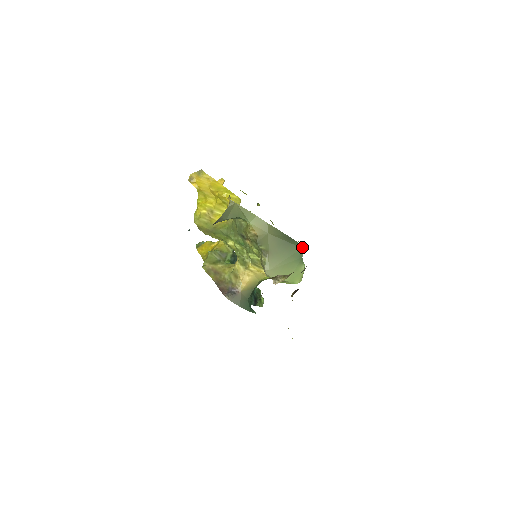
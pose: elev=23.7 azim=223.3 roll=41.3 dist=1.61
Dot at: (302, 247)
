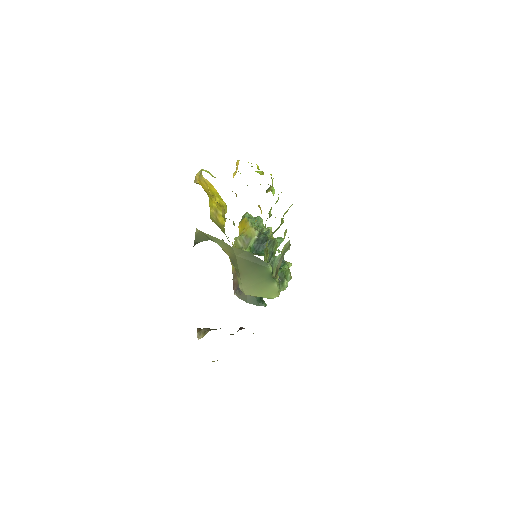
Dot at: (271, 267)
